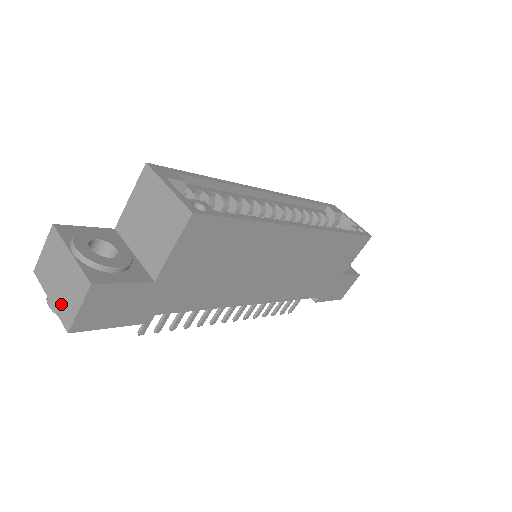
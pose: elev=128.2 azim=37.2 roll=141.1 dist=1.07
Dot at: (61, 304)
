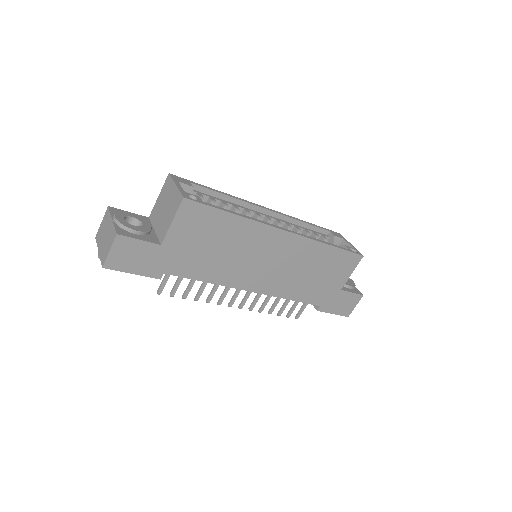
Dot at: (103, 251)
